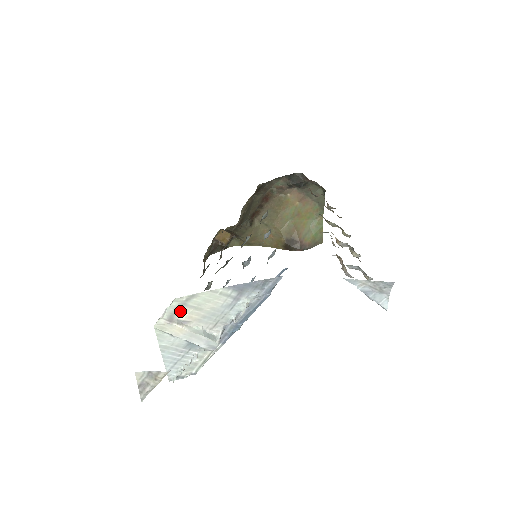
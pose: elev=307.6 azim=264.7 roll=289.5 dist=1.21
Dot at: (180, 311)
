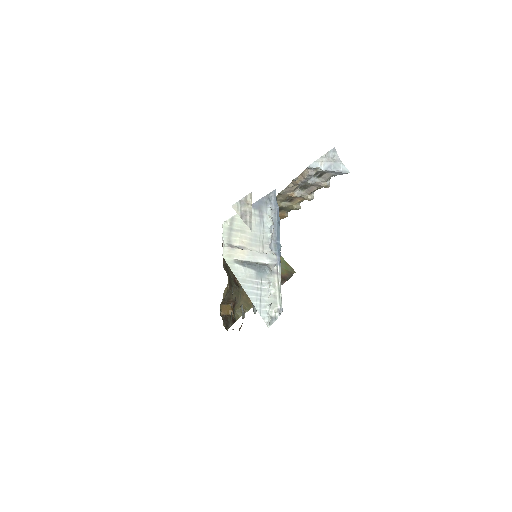
Dot at: (232, 237)
